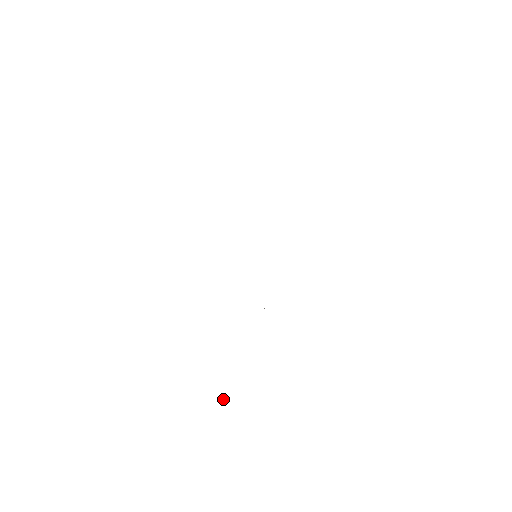
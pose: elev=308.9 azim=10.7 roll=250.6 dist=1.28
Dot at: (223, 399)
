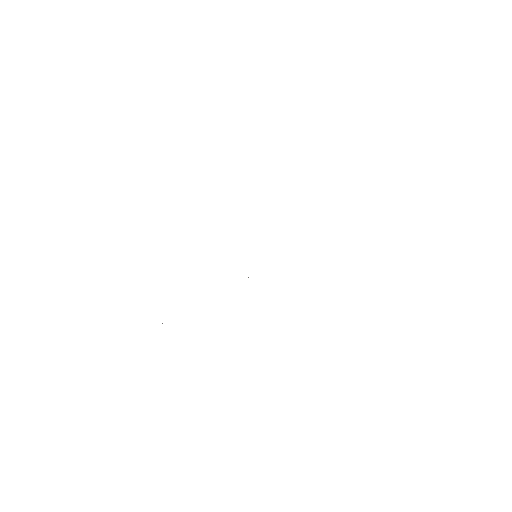
Dot at: (162, 323)
